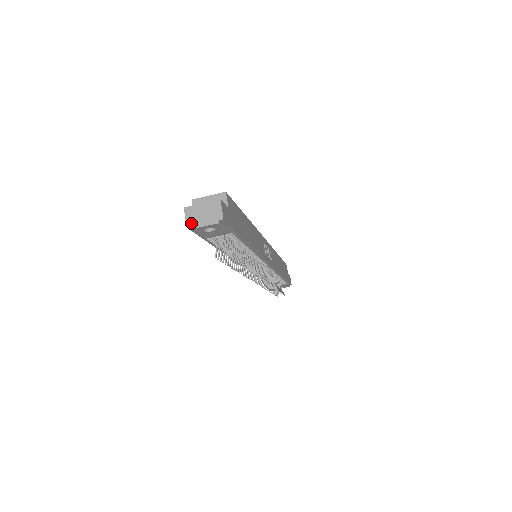
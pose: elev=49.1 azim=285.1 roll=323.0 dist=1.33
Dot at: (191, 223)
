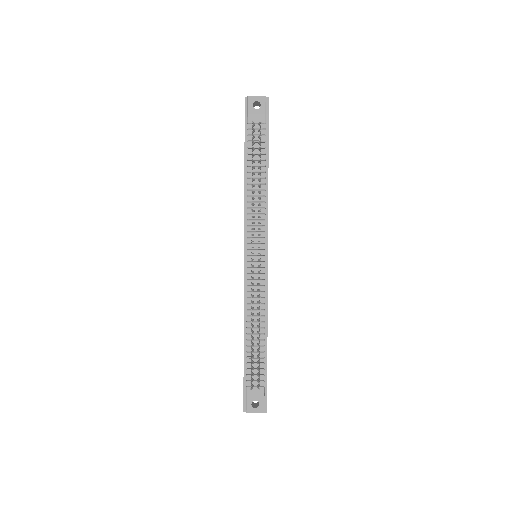
Dot at: (248, 97)
